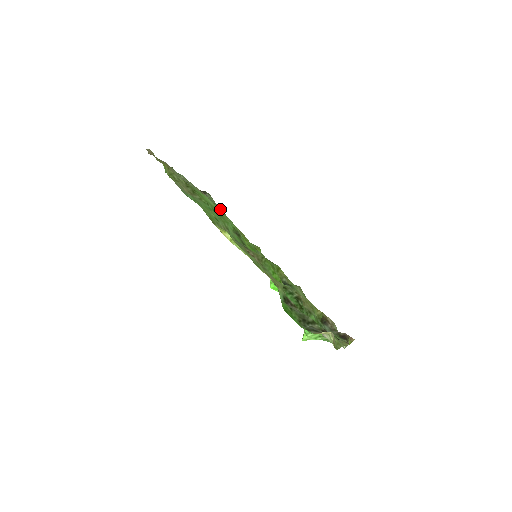
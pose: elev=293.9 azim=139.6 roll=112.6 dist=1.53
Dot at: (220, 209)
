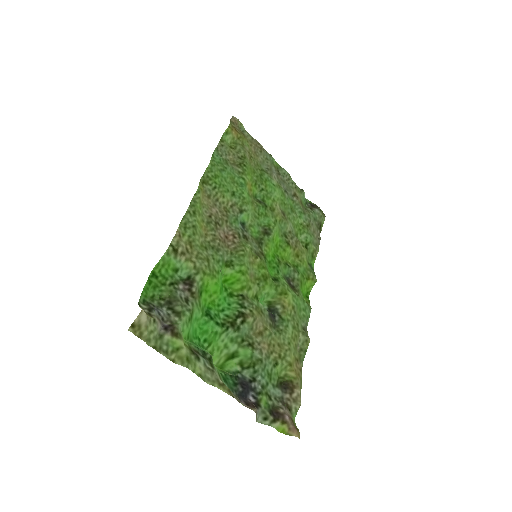
Dot at: (308, 223)
